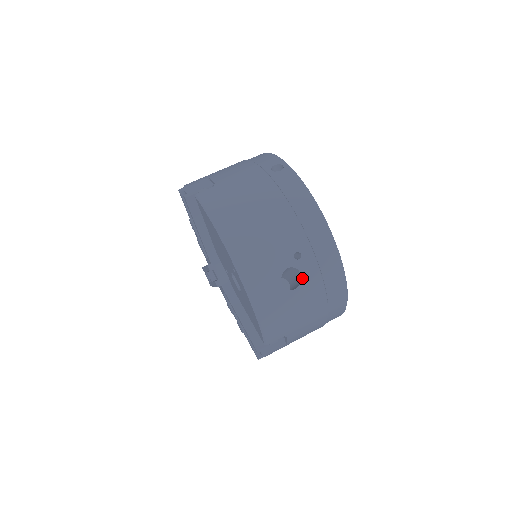
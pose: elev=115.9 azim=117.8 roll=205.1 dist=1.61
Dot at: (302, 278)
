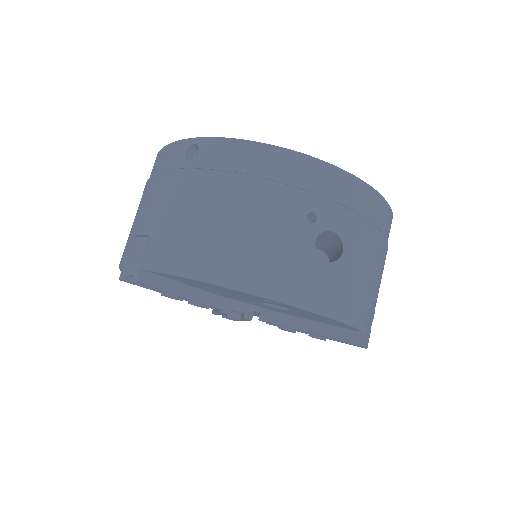
Dot at: (338, 234)
